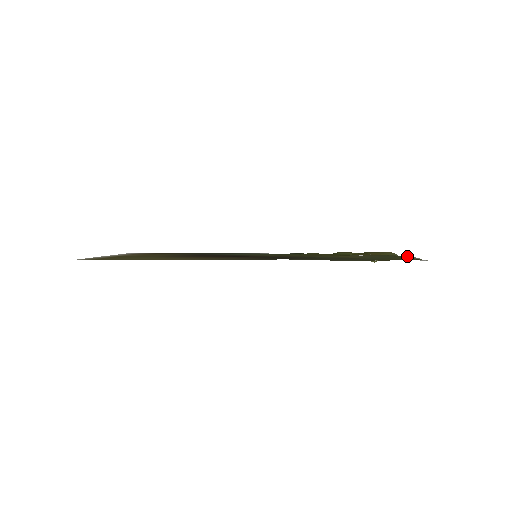
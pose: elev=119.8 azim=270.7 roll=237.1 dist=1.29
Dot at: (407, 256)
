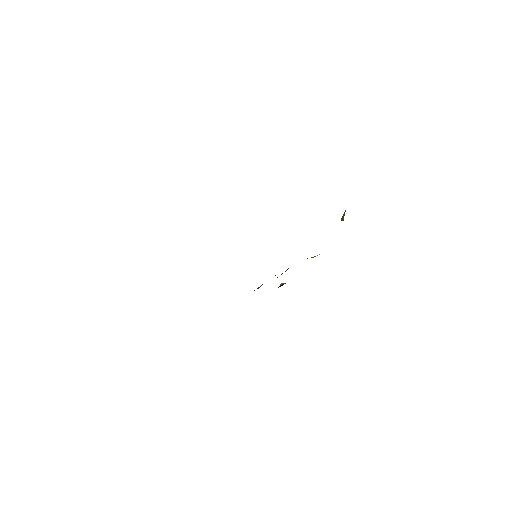
Dot at: occluded
